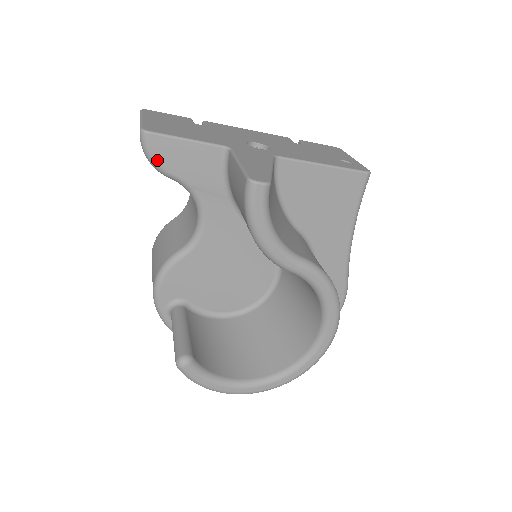
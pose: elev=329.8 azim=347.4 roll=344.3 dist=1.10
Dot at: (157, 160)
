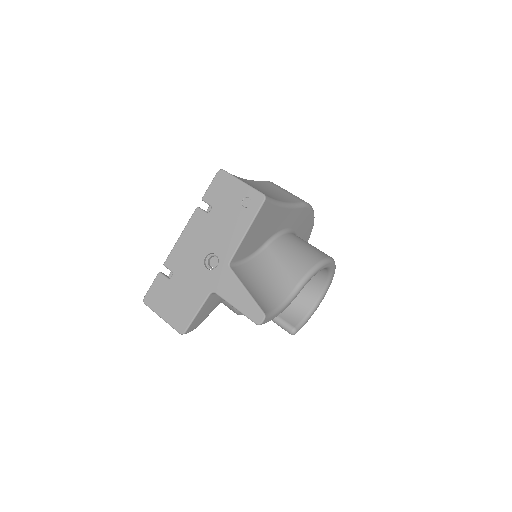
Dot at: (197, 326)
